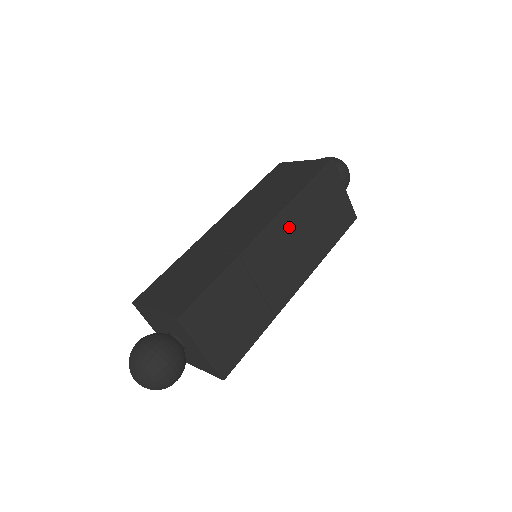
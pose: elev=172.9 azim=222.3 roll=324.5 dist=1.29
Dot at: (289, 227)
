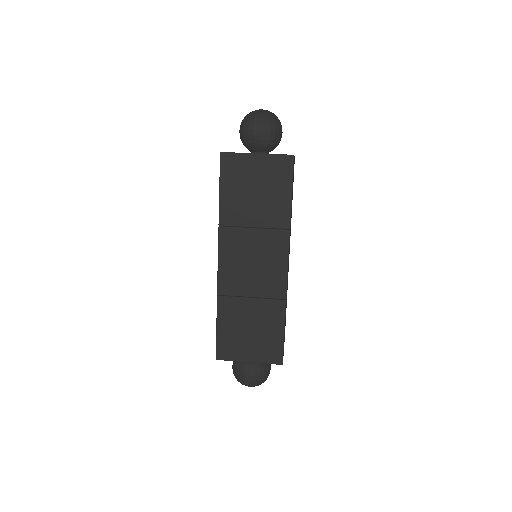
Dot at: occluded
